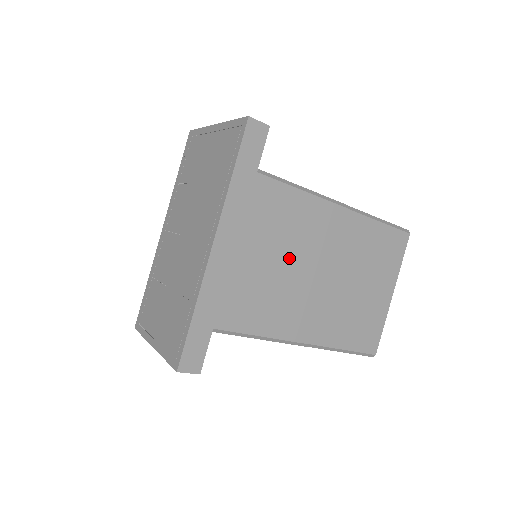
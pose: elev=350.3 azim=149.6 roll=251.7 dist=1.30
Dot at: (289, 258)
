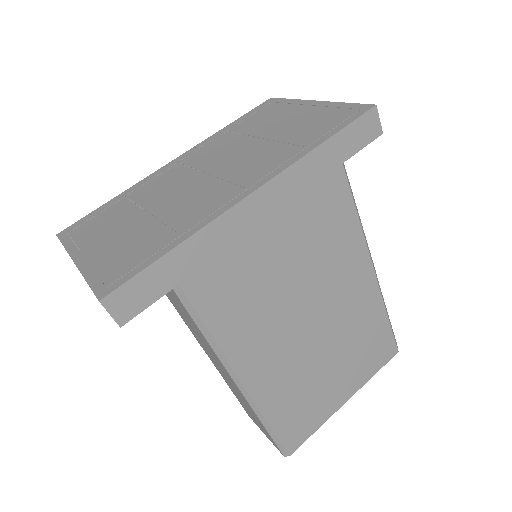
Dot at: (301, 278)
